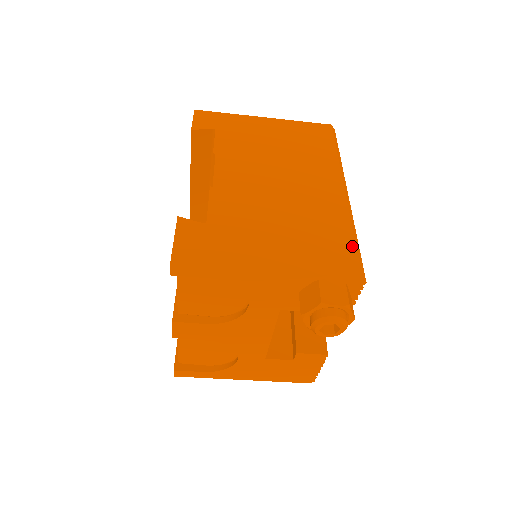
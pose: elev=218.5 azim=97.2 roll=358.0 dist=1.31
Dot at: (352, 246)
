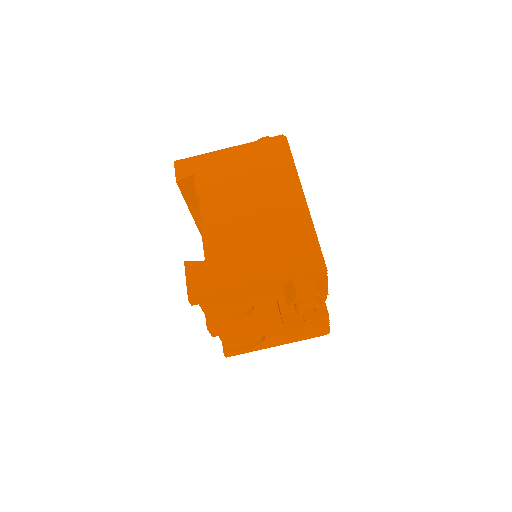
Dot at: (312, 244)
